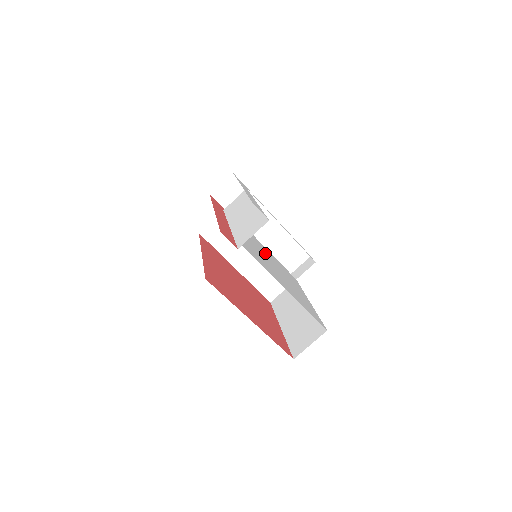
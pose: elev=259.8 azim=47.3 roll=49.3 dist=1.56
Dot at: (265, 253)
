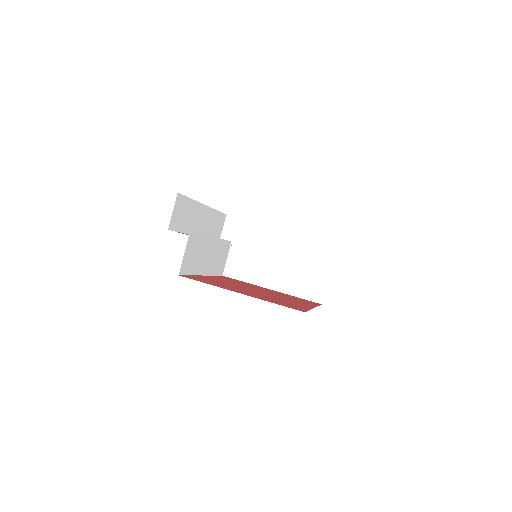
Dot at: occluded
